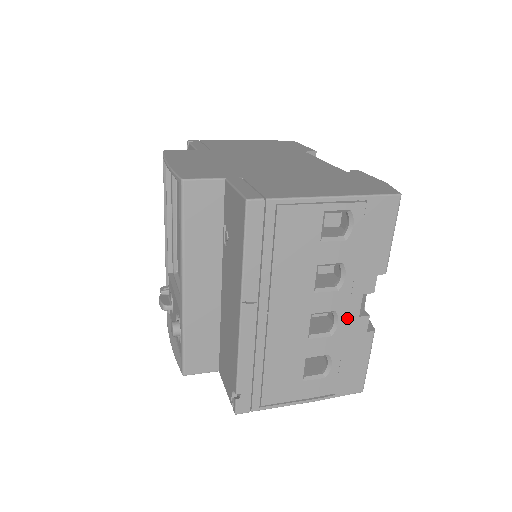
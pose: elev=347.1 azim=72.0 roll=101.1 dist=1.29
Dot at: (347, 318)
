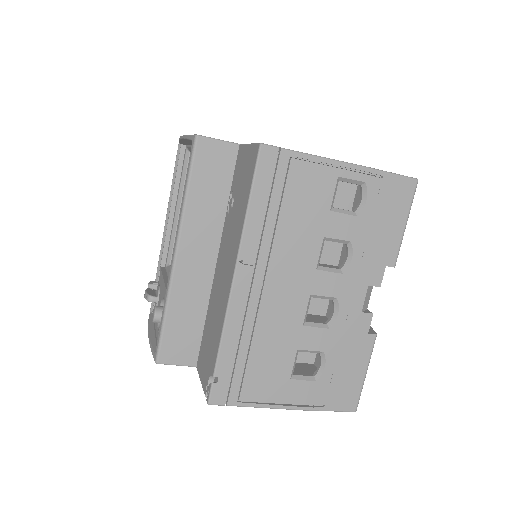
Dot at: (348, 310)
